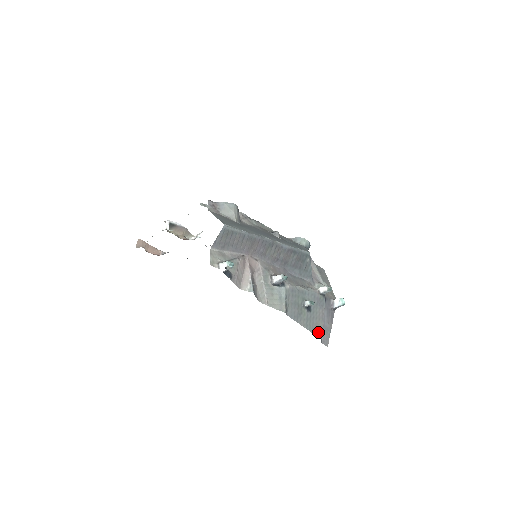
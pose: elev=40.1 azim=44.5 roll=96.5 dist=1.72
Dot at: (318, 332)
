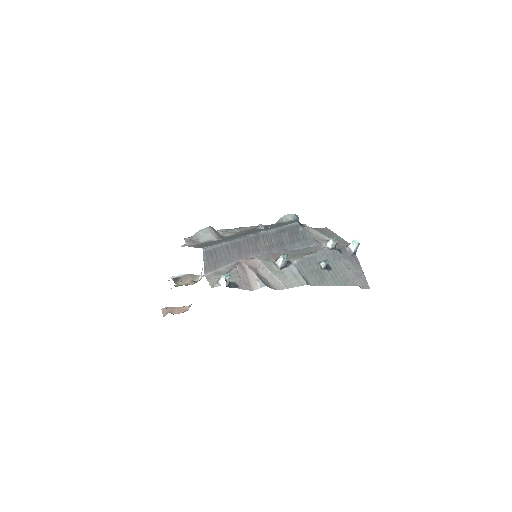
Dot at: (351, 282)
